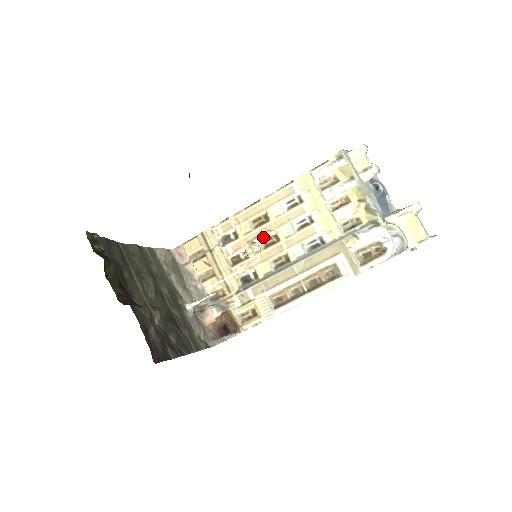
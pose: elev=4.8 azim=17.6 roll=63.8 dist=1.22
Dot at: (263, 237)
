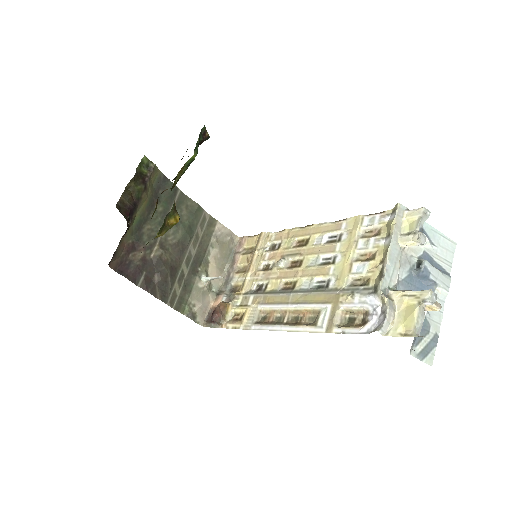
Dot at: (293, 257)
